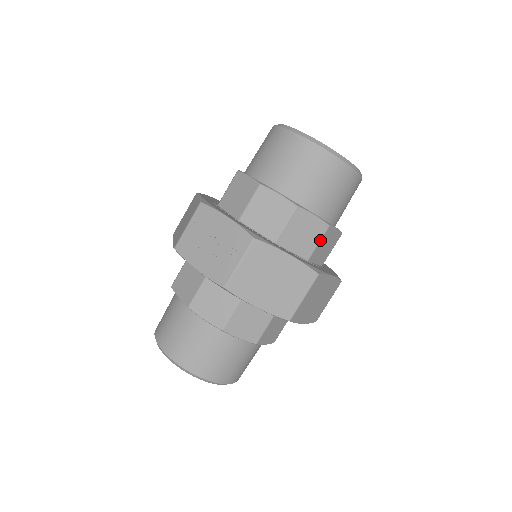
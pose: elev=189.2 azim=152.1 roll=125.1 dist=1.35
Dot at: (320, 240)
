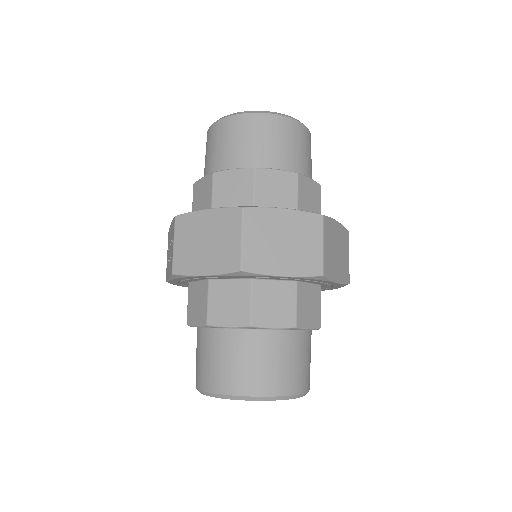
Dot at: (254, 186)
